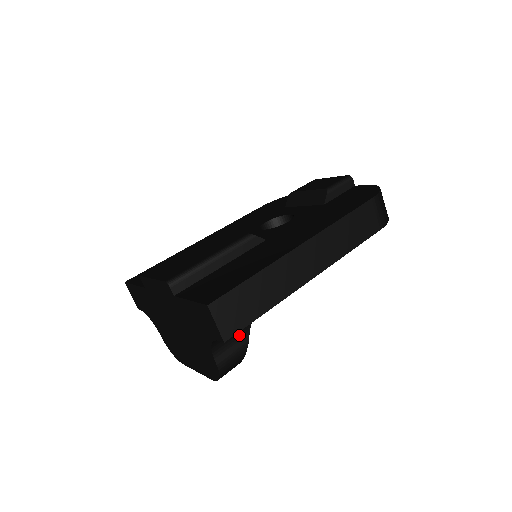
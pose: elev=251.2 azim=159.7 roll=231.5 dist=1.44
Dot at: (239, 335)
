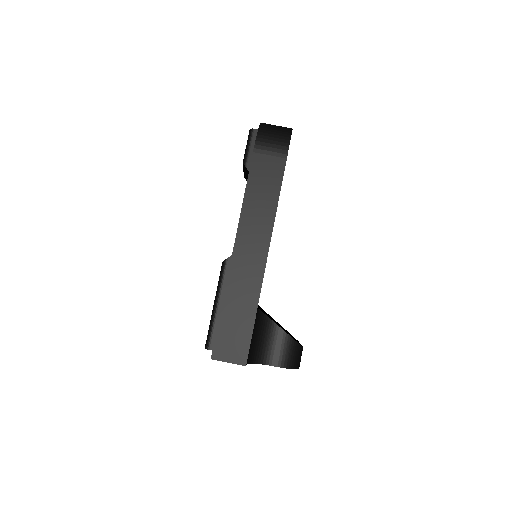
Dot at: (272, 336)
